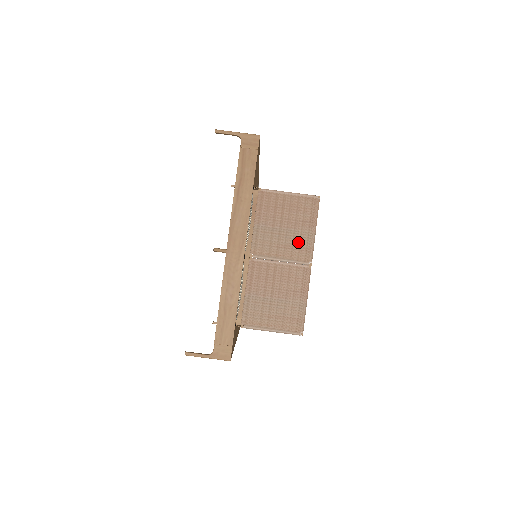
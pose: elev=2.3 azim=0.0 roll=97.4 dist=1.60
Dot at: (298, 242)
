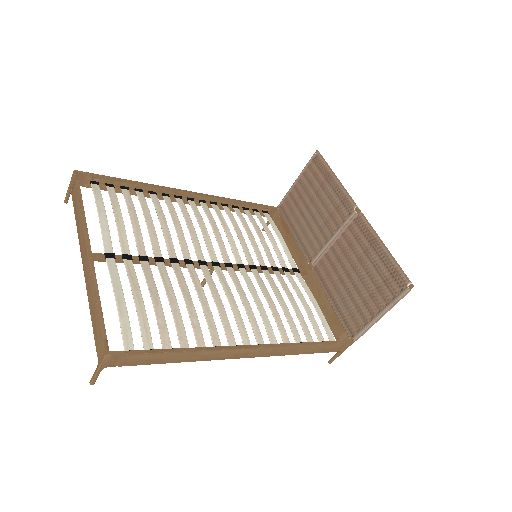
Dot at: (331, 206)
